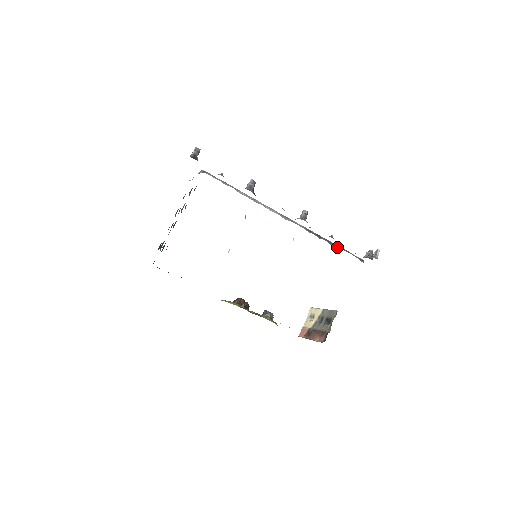
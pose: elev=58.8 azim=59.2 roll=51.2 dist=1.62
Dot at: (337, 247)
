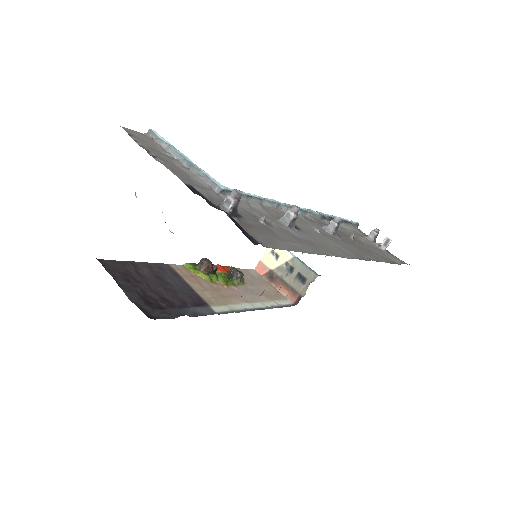
Dot at: (345, 228)
